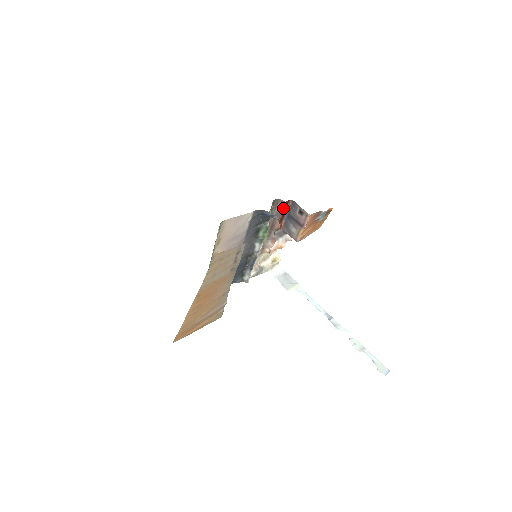
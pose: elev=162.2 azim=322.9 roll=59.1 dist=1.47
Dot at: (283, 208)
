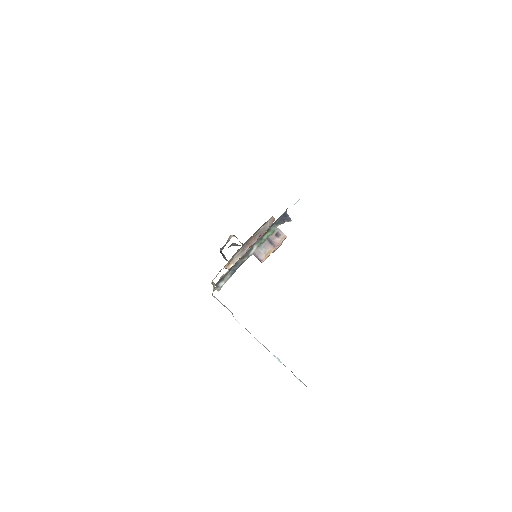
Dot at: occluded
